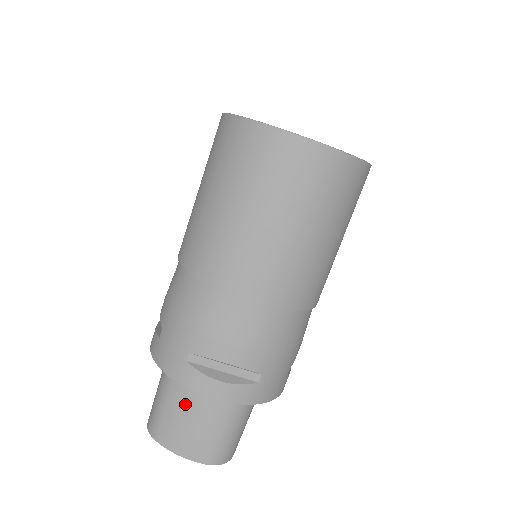
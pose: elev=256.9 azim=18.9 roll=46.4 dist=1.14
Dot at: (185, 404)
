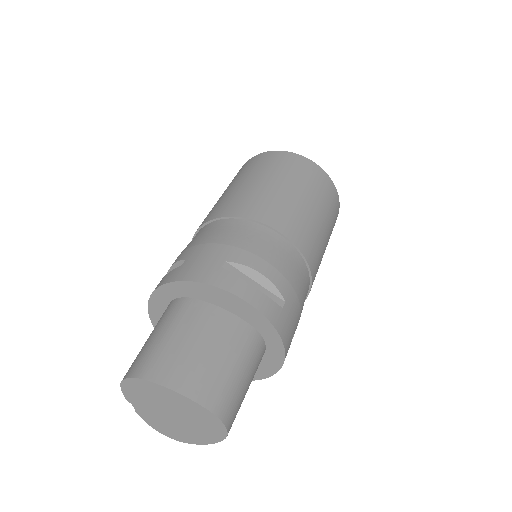
Dot at: (197, 332)
